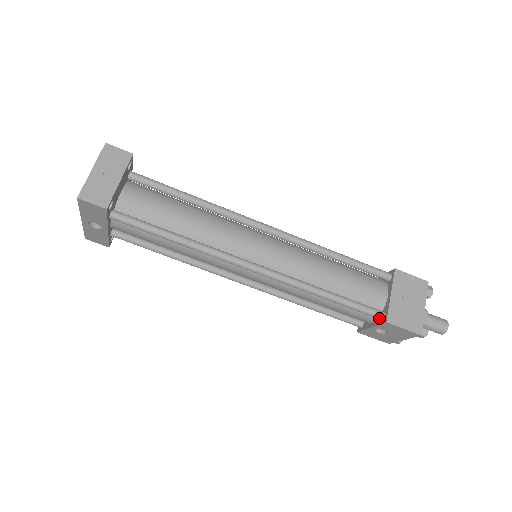
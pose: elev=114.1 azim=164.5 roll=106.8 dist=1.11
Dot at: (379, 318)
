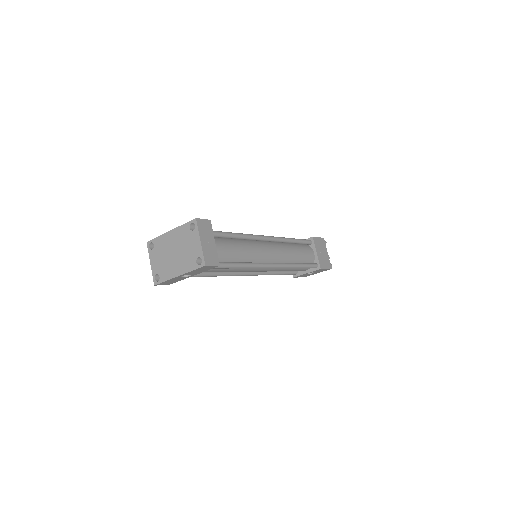
Dot at: (316, 268)
